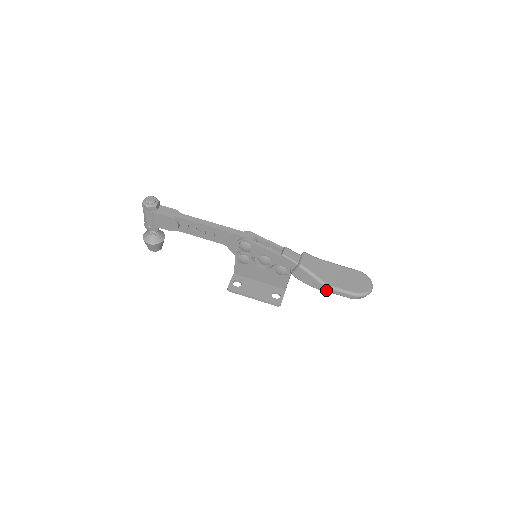
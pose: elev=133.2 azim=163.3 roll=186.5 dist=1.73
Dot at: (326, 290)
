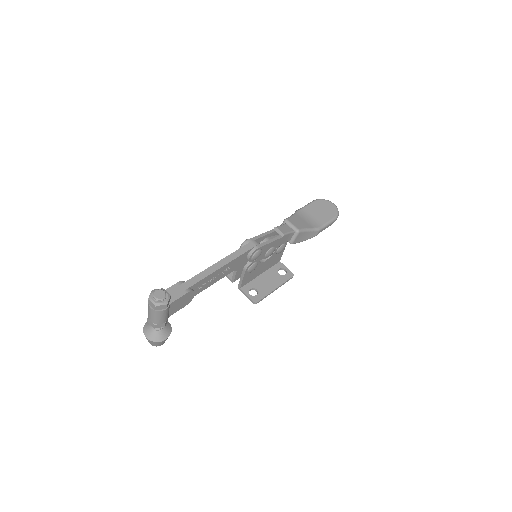
Dot at: occluded
